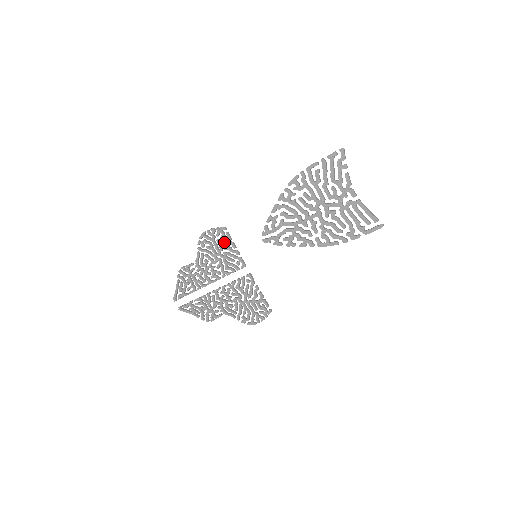
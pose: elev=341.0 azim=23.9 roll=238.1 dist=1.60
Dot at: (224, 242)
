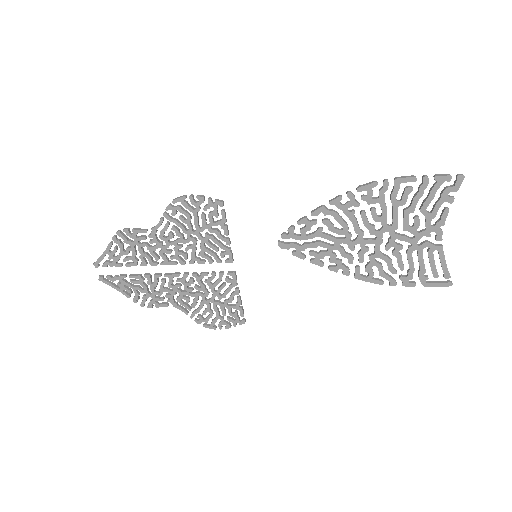
Dot at: (213, 221)
